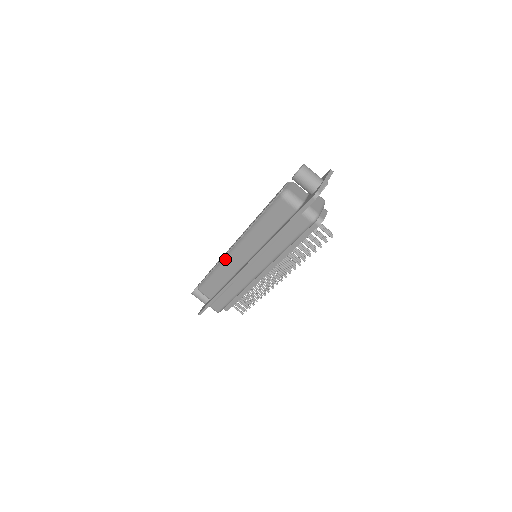
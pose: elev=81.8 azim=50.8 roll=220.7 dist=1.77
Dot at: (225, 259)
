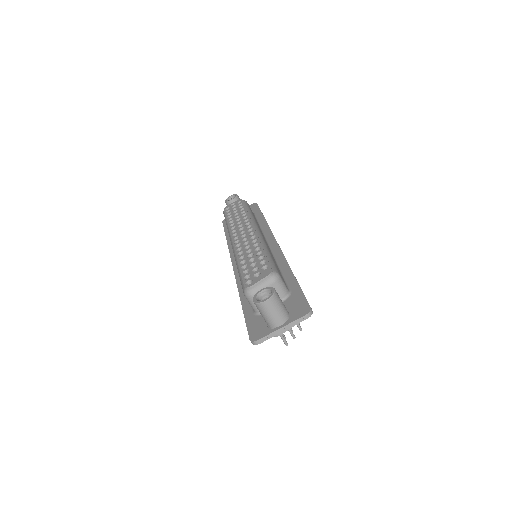
Dot at: (229, 235)
